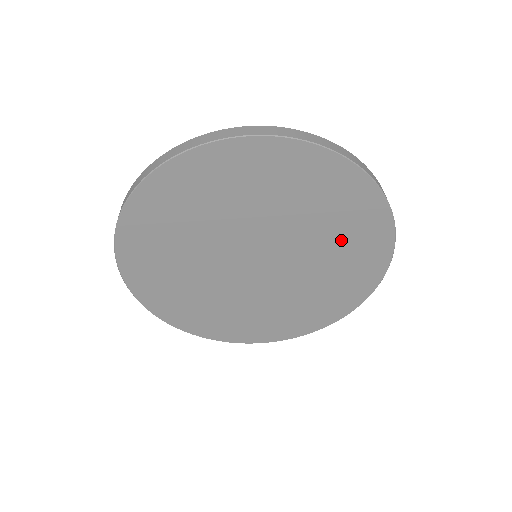
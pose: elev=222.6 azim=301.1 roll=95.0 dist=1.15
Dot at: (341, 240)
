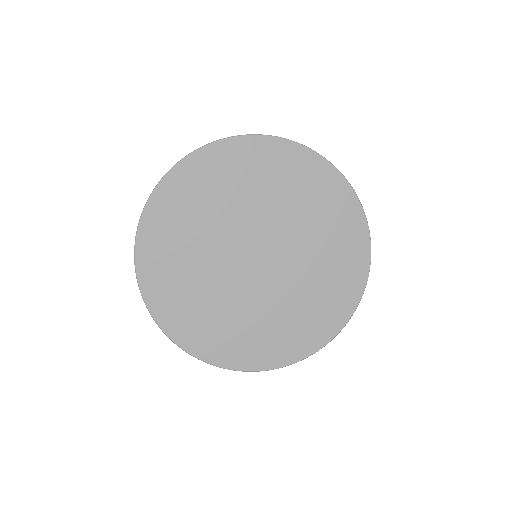
Dot at: (326, 275)
